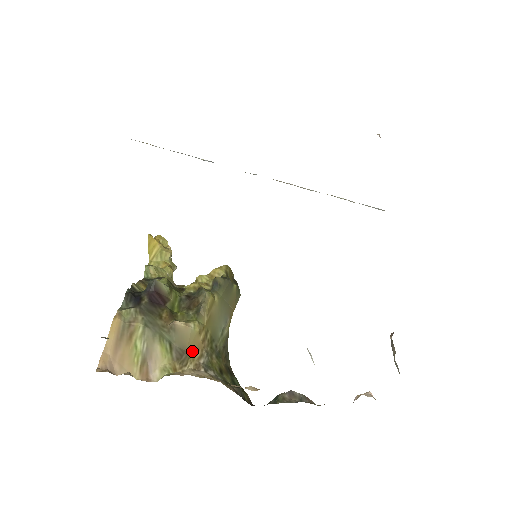
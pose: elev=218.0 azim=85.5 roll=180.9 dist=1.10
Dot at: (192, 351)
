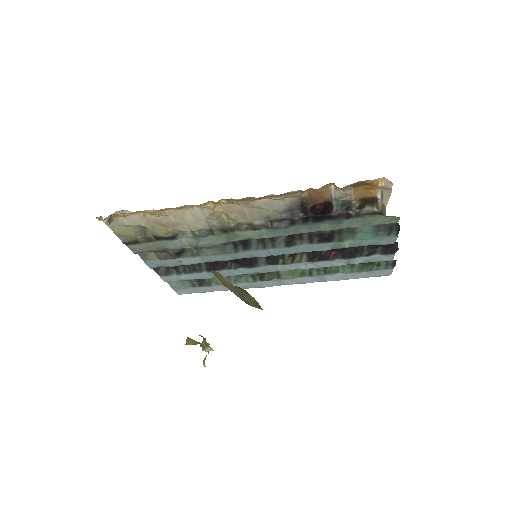
Dot at: occluded
